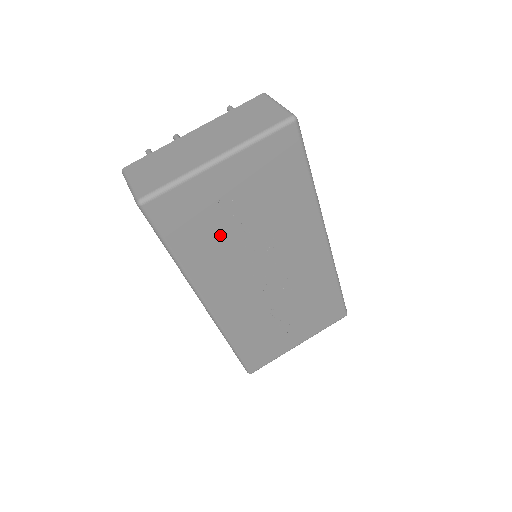
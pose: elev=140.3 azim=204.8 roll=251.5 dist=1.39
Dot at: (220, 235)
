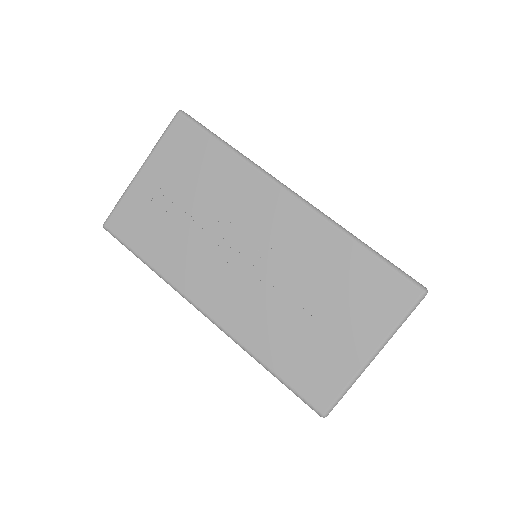
Dot at: (173, 230)
